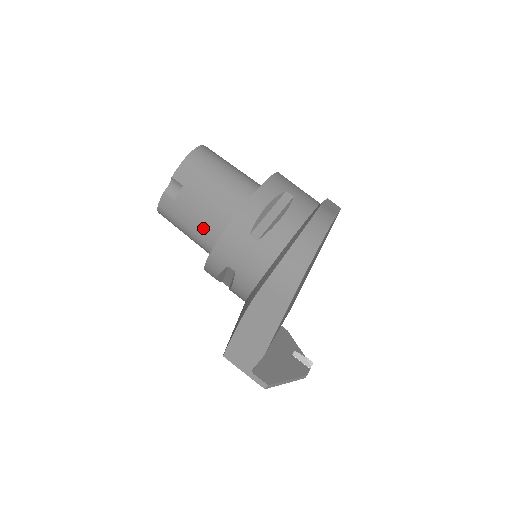
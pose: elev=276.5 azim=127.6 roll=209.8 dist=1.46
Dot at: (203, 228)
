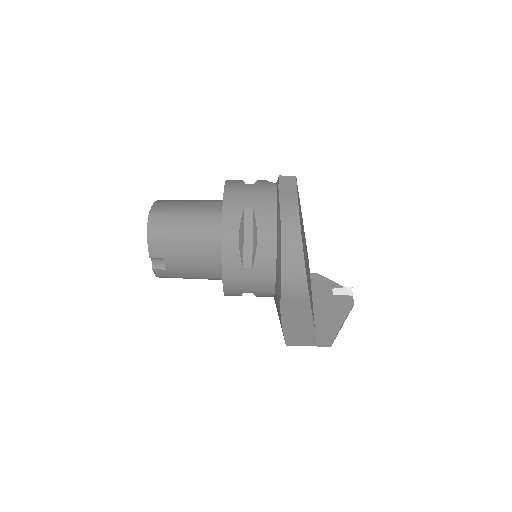
Dot at: (203, 273)
